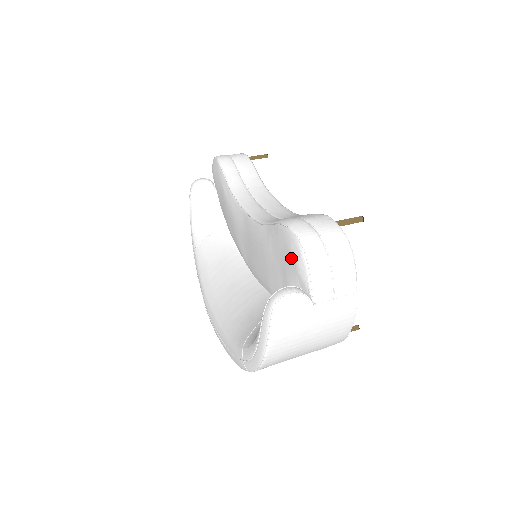
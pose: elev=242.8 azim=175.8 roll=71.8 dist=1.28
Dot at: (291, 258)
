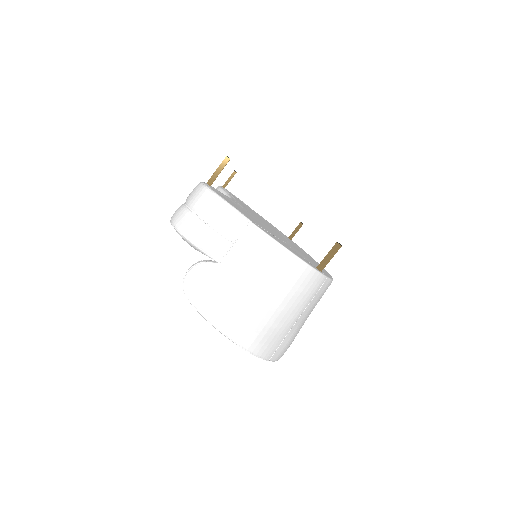
Dot at: occluded
